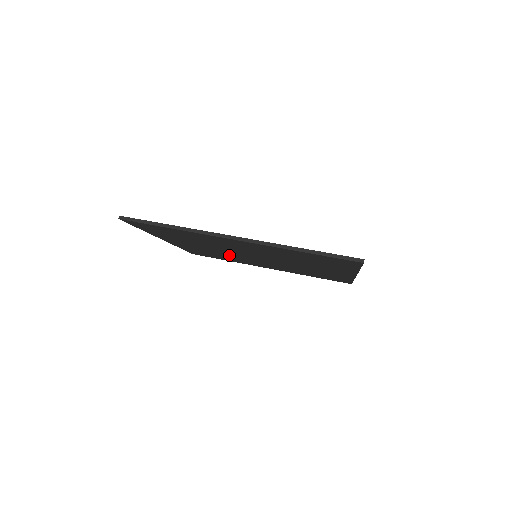
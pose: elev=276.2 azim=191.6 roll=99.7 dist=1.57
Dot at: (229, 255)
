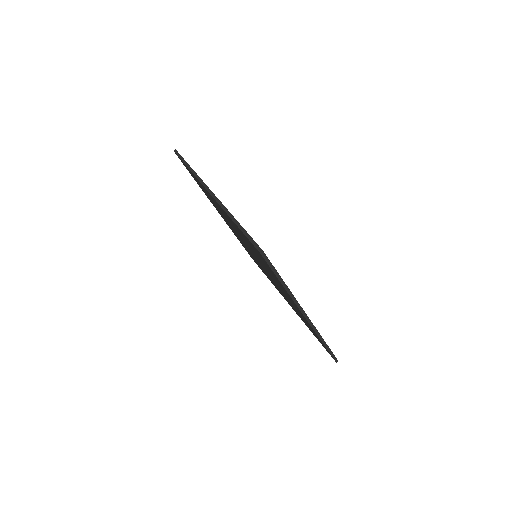
Dot at: (228, 222)
